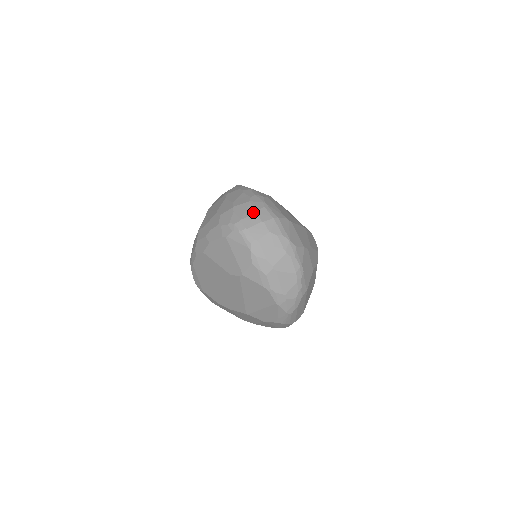
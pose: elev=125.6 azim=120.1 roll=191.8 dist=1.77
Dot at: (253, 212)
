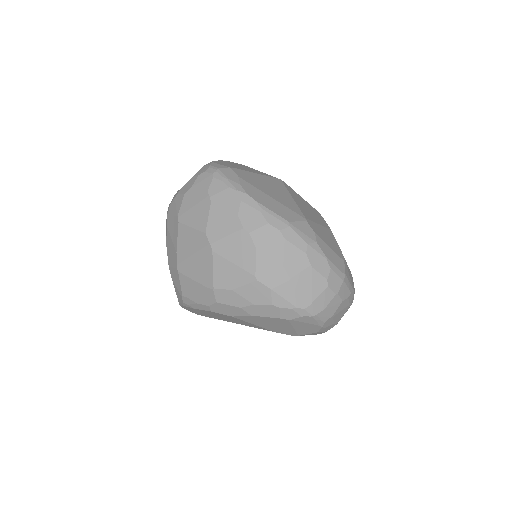
Dot at: (323, 285)
